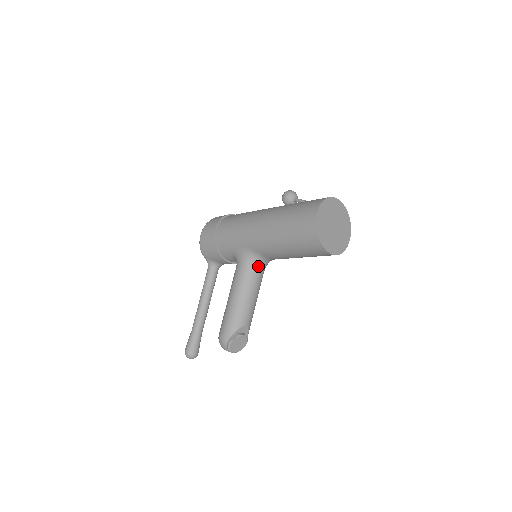
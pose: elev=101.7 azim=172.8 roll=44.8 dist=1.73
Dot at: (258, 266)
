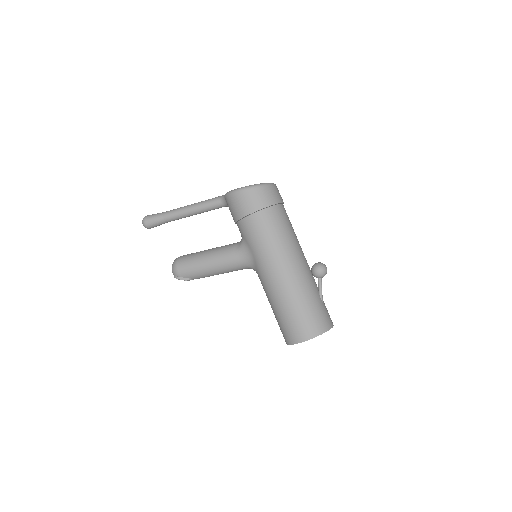
Dot at: (248, 268)
